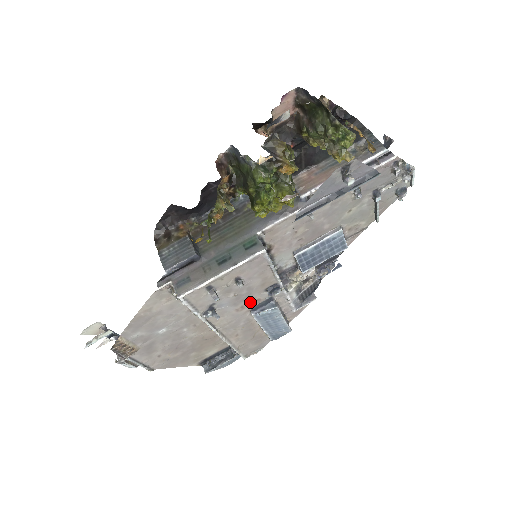
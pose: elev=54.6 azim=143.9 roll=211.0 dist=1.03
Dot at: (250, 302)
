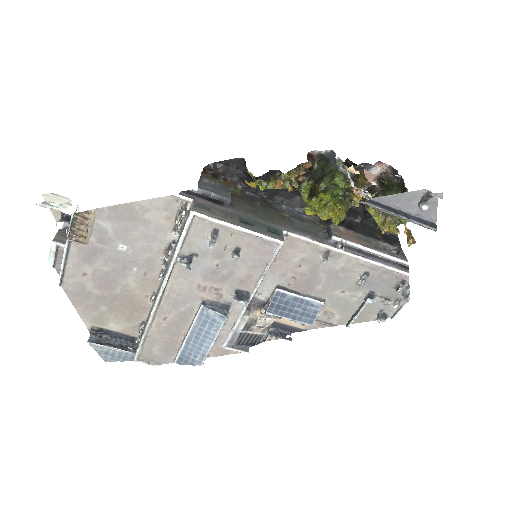
Dot at: (214, 290)
